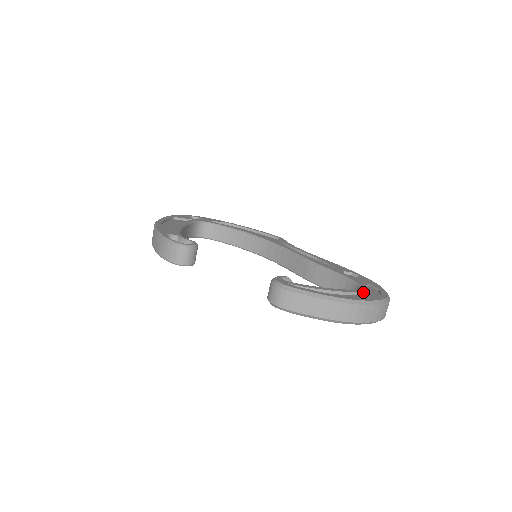
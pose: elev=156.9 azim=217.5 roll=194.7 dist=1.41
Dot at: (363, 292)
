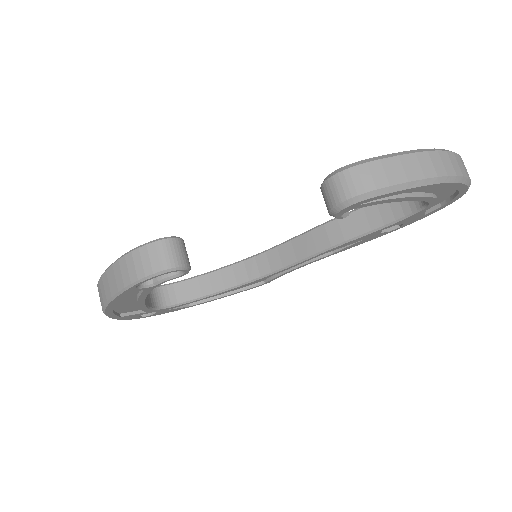
Dot at: occluded
